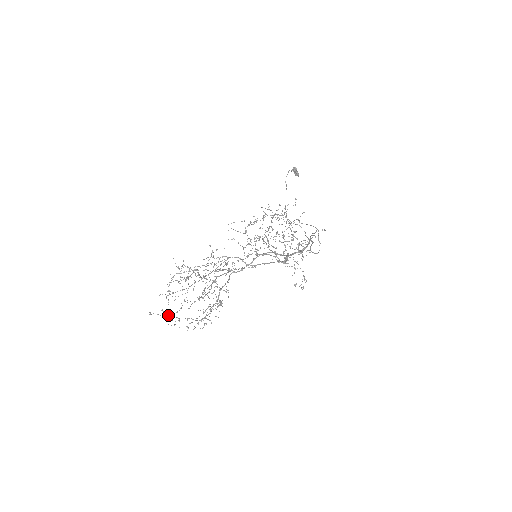
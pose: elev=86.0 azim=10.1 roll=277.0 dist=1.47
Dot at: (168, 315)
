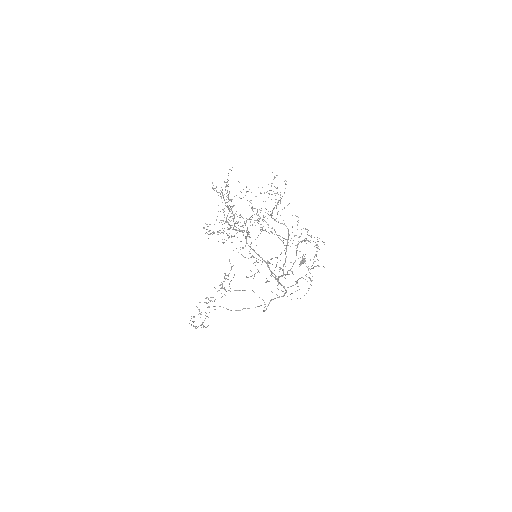
Dot at: occluded
